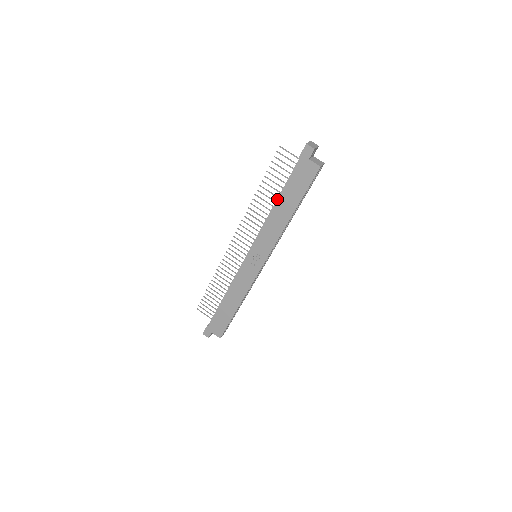
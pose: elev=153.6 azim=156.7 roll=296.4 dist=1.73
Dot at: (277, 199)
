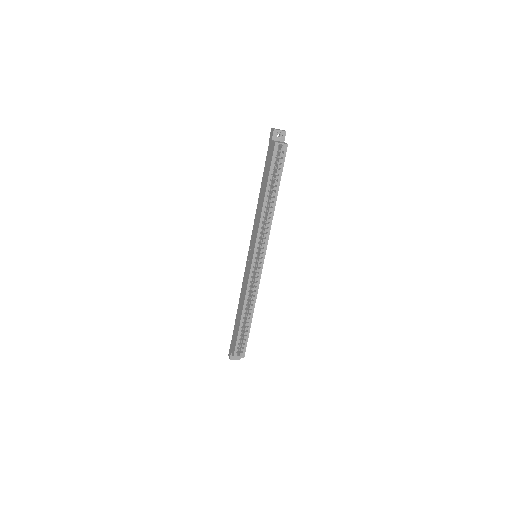
Dot at: occluded
